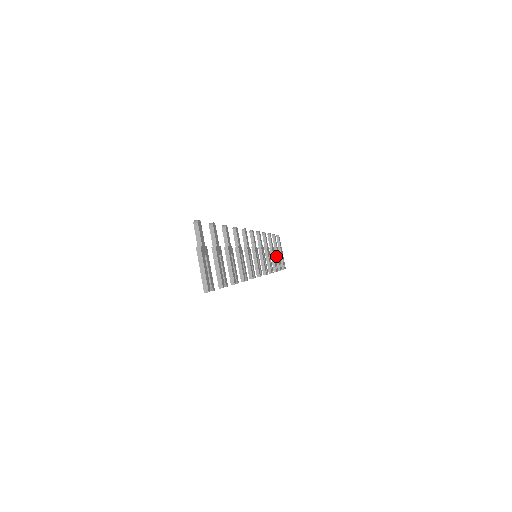
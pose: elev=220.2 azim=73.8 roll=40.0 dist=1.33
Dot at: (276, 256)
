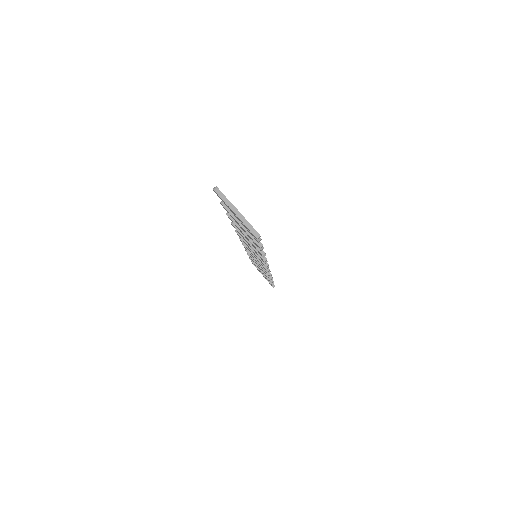
Dot at: occluded
